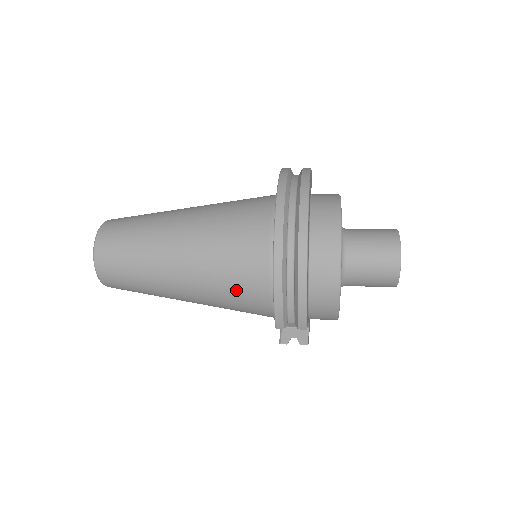
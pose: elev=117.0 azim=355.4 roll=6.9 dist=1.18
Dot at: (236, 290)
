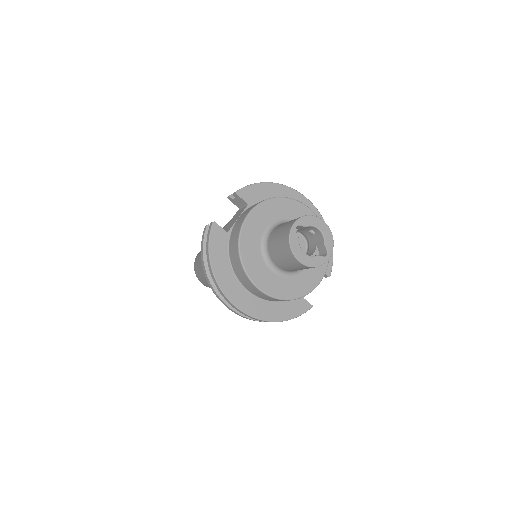
Dot at: occluded
